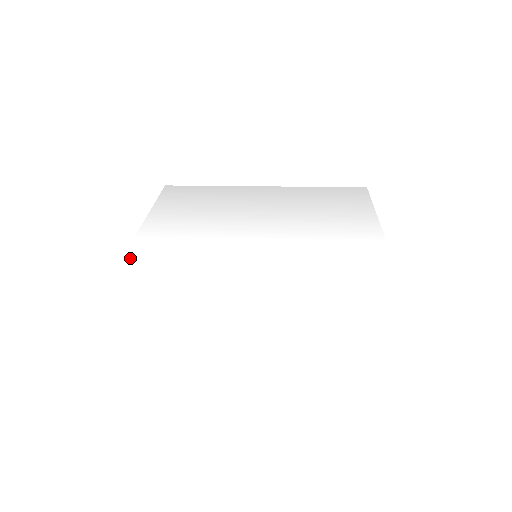
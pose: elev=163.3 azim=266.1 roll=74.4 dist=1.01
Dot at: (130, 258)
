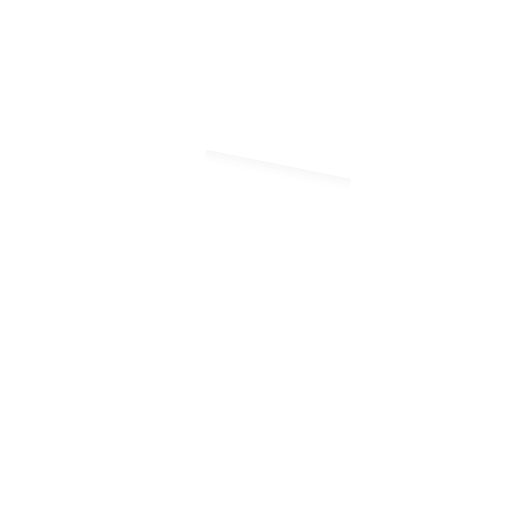
Dot at: (186, 246)
